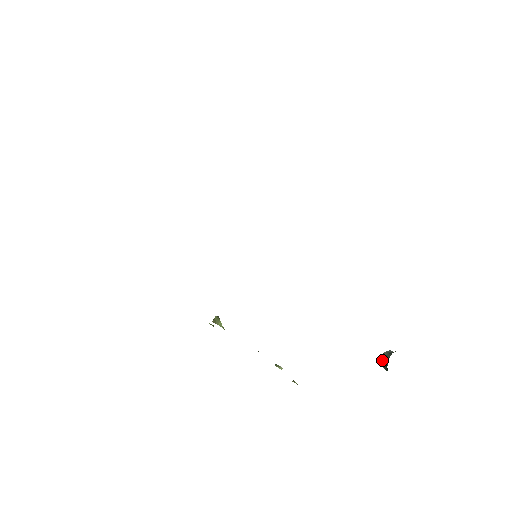
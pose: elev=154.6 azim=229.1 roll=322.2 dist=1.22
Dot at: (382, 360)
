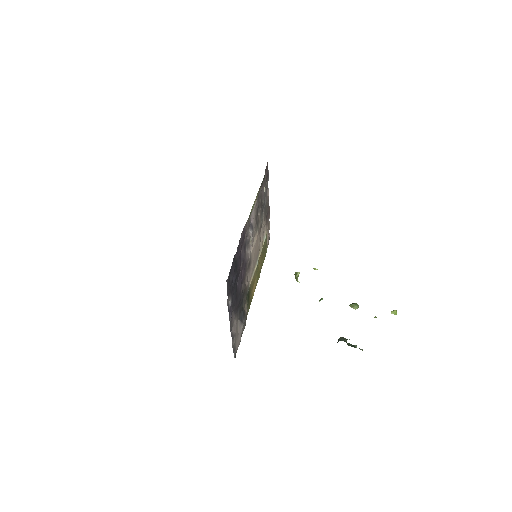
Dot at: occluded
